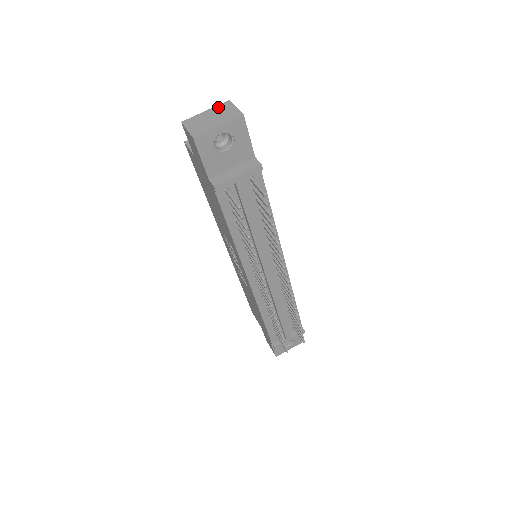
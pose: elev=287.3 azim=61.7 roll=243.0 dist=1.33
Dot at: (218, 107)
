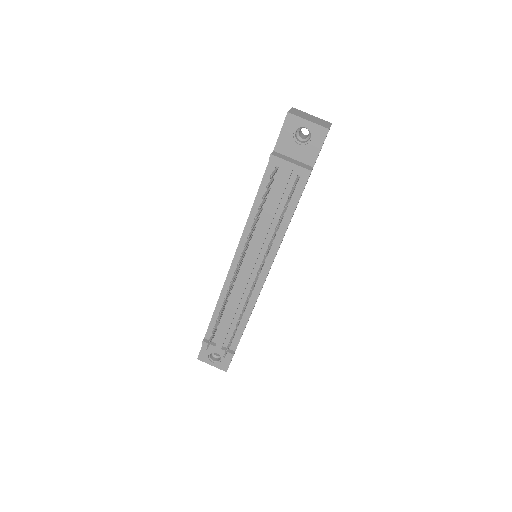
Dot at: (321, 119)
